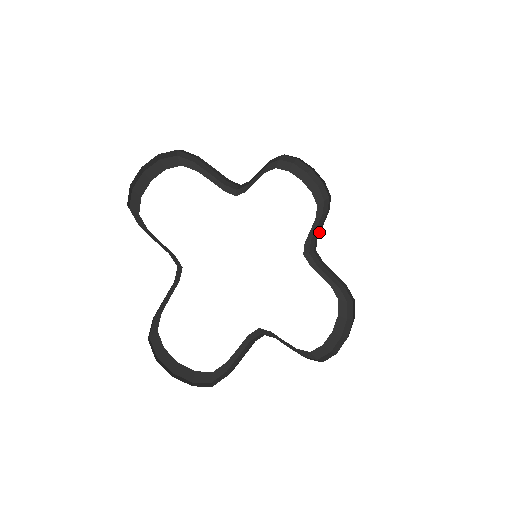
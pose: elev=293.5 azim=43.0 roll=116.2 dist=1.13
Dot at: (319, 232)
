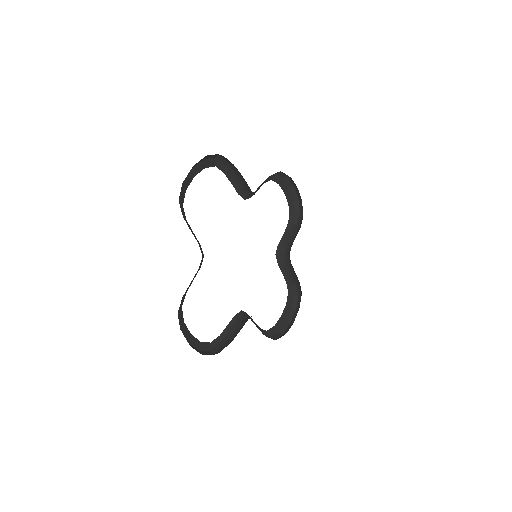
Dot at: (291, 240)
